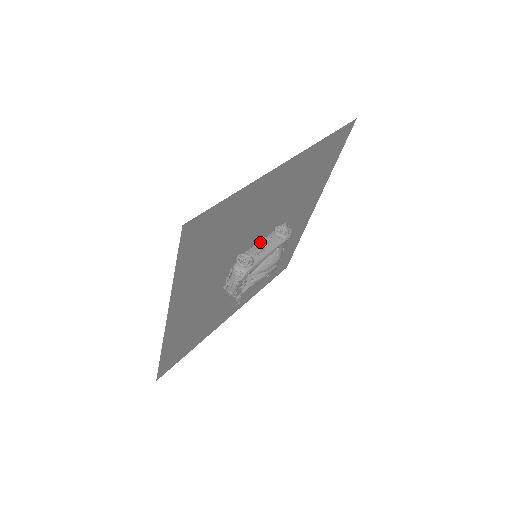
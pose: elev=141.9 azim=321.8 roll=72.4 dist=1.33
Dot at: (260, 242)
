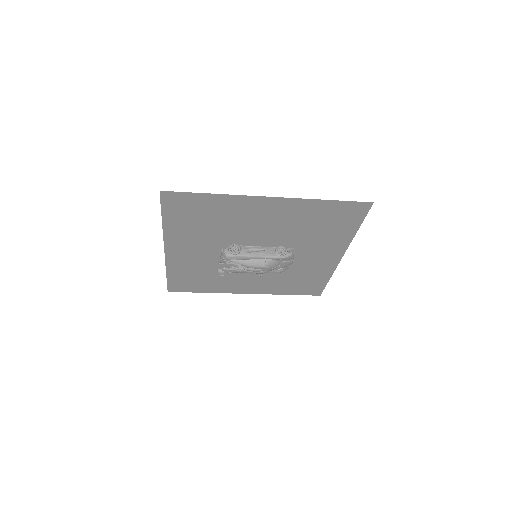
Dot at: (259, 247)
